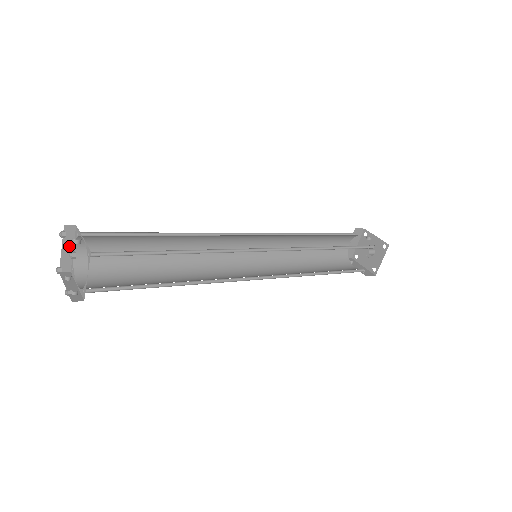
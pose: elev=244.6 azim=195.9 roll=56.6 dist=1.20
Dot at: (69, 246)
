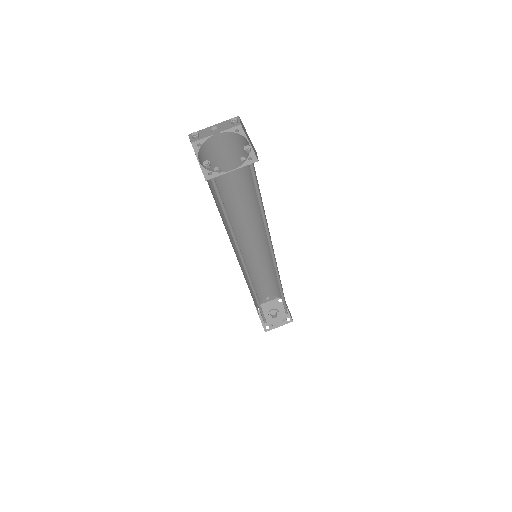
Dot at: (196, 156)
